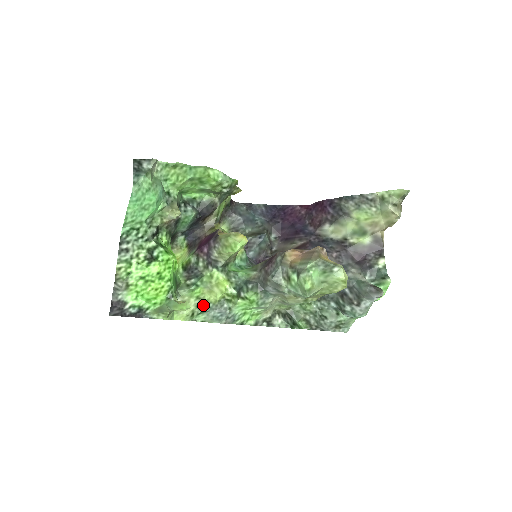
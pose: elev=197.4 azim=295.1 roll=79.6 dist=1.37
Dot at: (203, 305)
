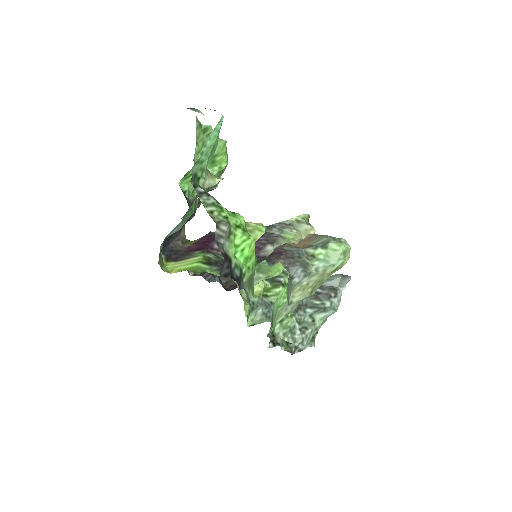
Dot at: (249, 301)
